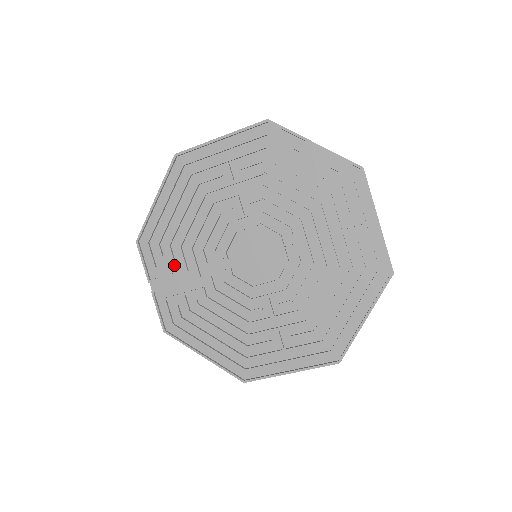
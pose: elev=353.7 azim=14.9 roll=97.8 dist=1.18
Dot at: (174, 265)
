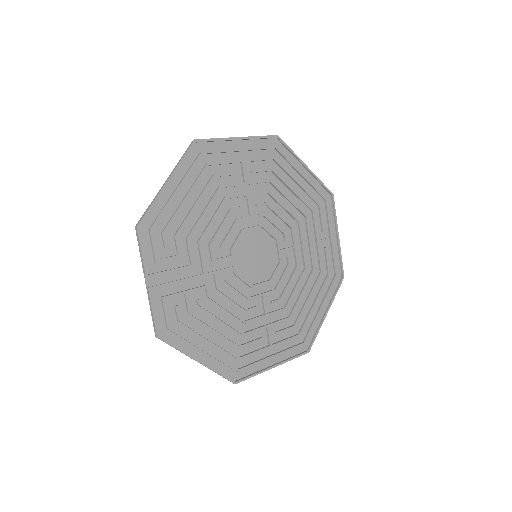
Dot at: (177, 259)
